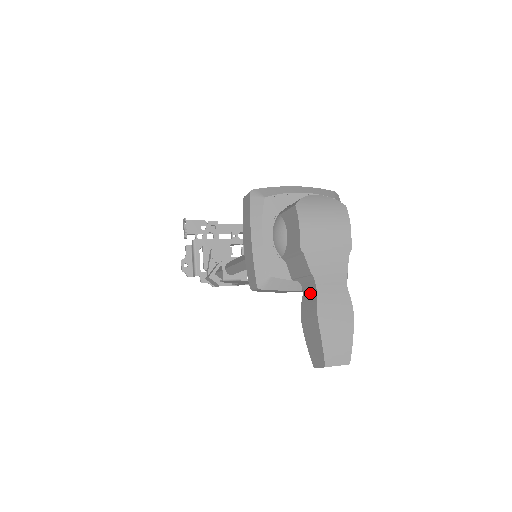
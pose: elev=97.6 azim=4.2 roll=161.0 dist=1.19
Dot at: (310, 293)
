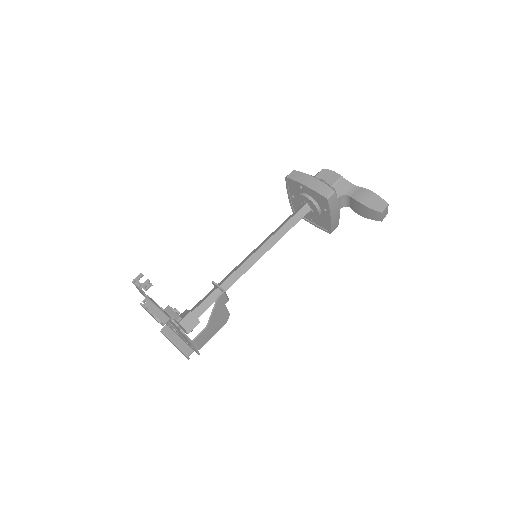
Dot at: (356, 191)
